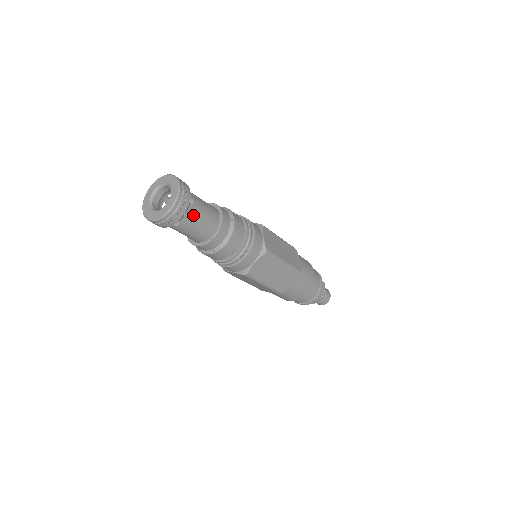
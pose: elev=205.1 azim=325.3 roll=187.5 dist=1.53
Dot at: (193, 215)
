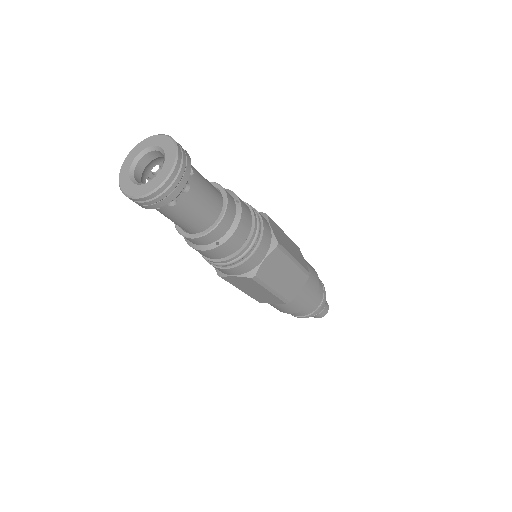
Dot at: (194, 190)
